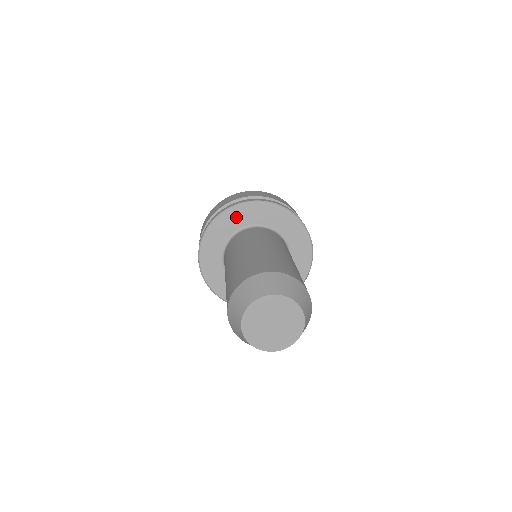
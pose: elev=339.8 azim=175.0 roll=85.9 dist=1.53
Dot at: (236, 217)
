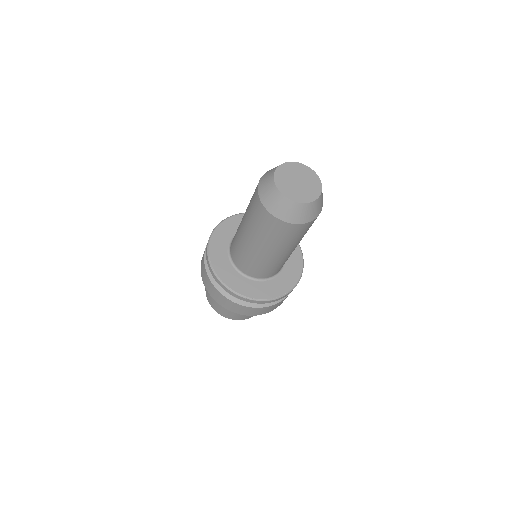
Dot at: (235, 223)
